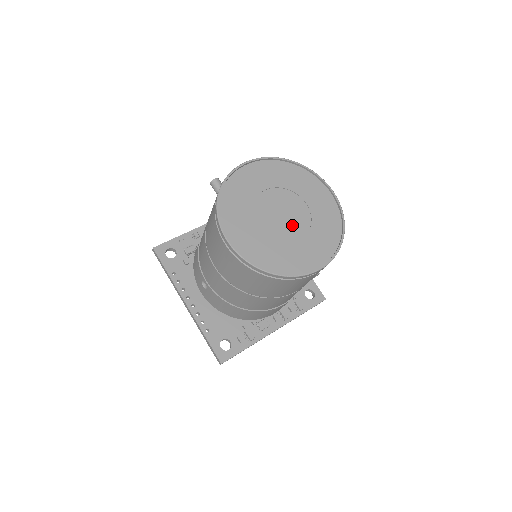
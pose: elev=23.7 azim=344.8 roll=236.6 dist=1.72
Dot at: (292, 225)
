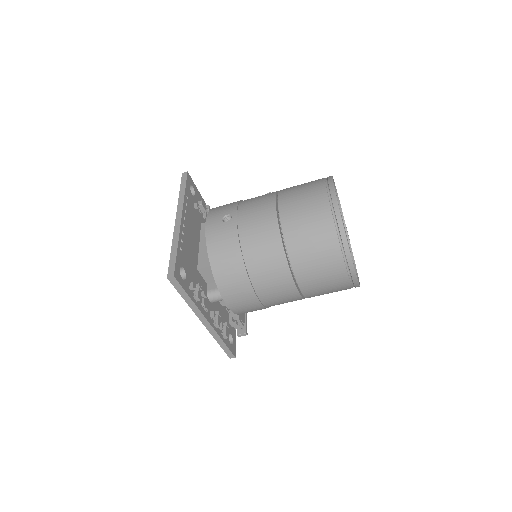
Dot at: occluded
